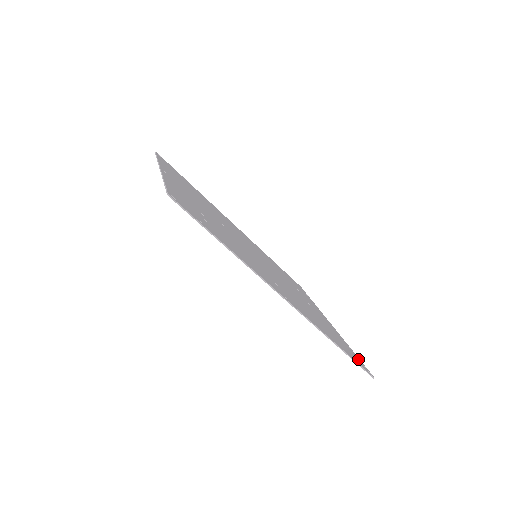
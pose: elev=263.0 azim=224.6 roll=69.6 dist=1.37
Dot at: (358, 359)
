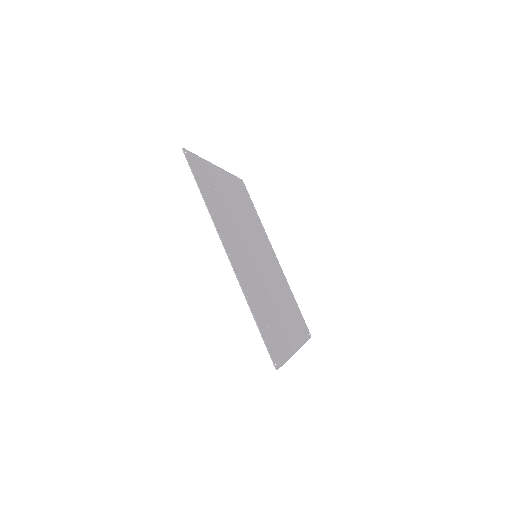
Dot at: (279, 357)
